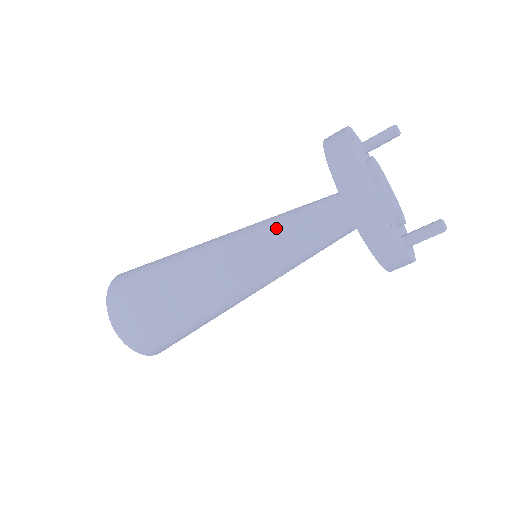
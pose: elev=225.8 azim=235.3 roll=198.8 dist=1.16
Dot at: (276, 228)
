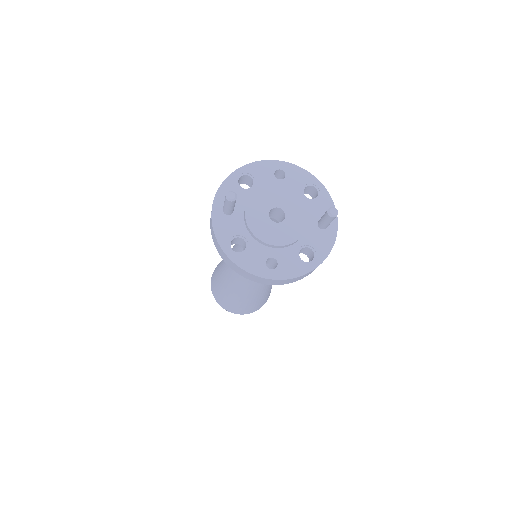
Dot at: occluded
